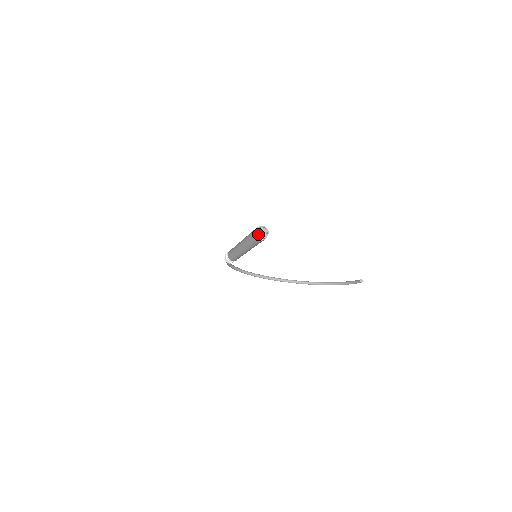
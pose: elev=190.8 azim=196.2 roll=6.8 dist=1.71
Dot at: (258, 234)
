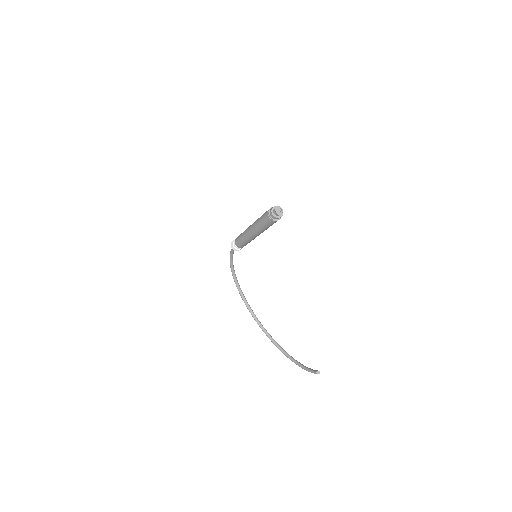
Dot at: (273, 210)
